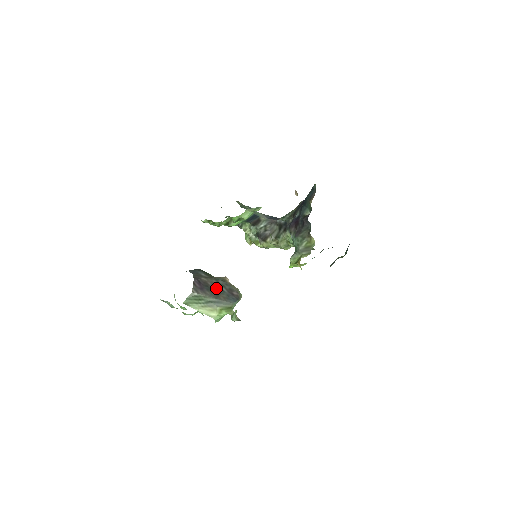
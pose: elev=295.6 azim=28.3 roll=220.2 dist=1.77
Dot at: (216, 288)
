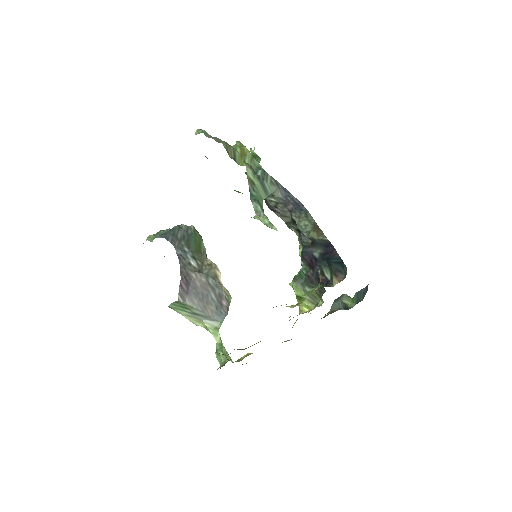
Dot at: (205, 293)
